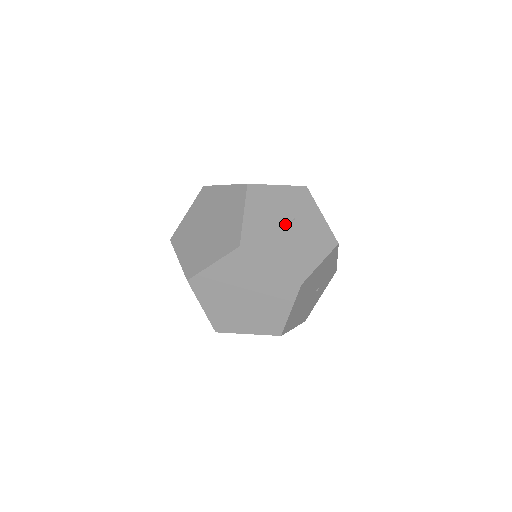
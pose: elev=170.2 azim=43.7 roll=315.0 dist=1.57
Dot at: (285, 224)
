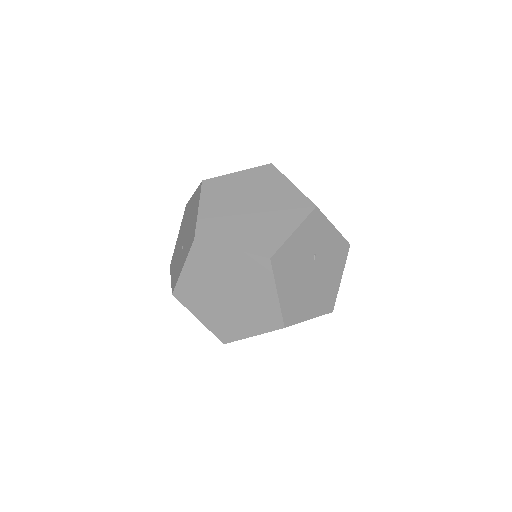
Dot at: (310, 269)
